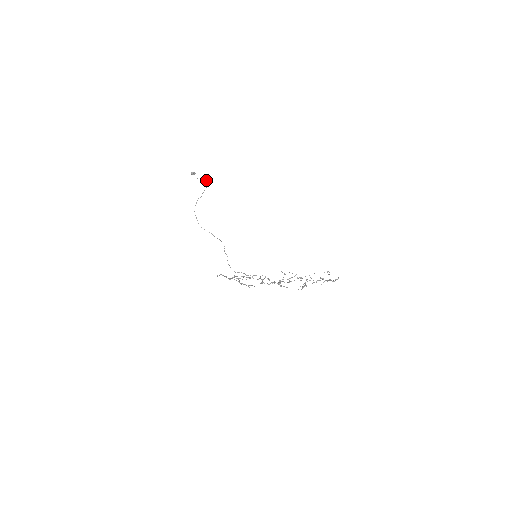
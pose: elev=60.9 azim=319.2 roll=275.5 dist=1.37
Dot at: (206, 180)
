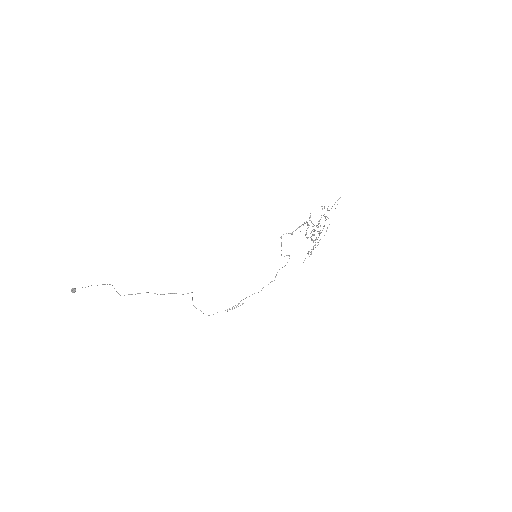
Dot at: occluded
